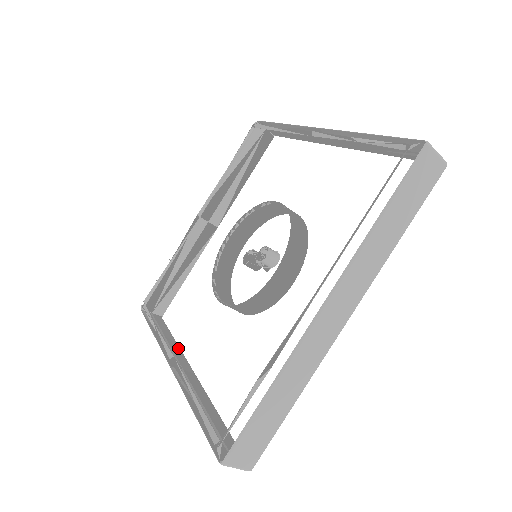
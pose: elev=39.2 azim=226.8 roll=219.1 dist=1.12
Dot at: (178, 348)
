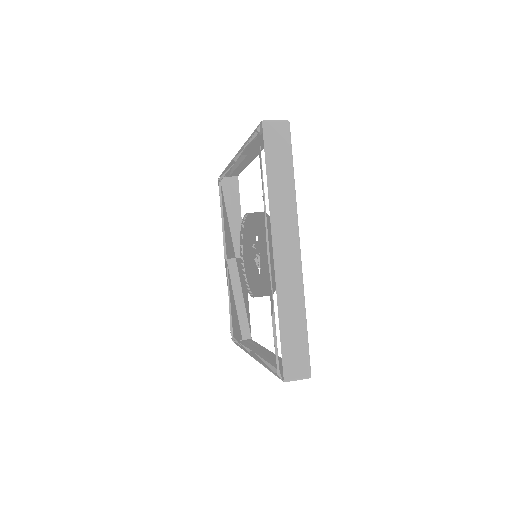
Dot at: (240, 226)
